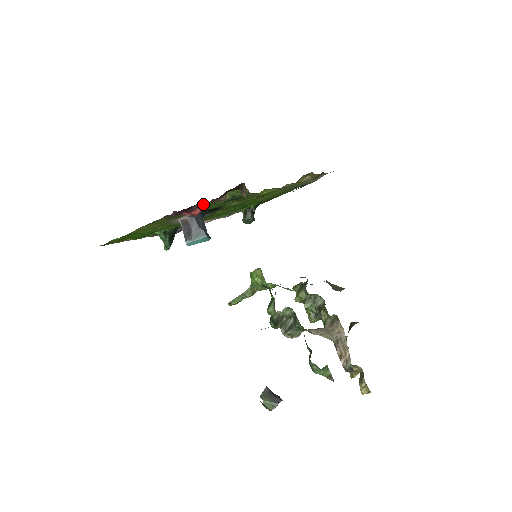
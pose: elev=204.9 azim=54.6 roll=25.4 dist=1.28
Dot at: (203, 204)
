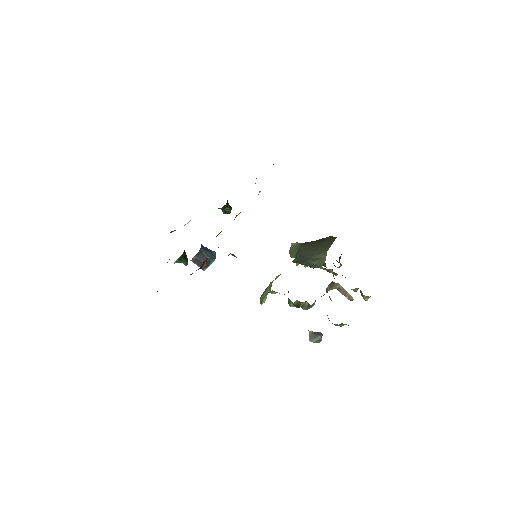
Dot at: (206, 259)
